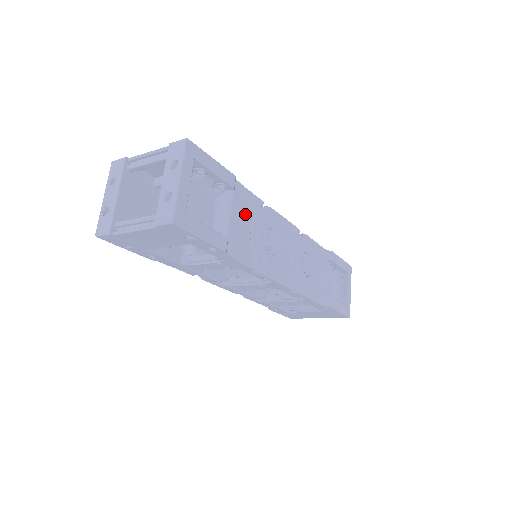
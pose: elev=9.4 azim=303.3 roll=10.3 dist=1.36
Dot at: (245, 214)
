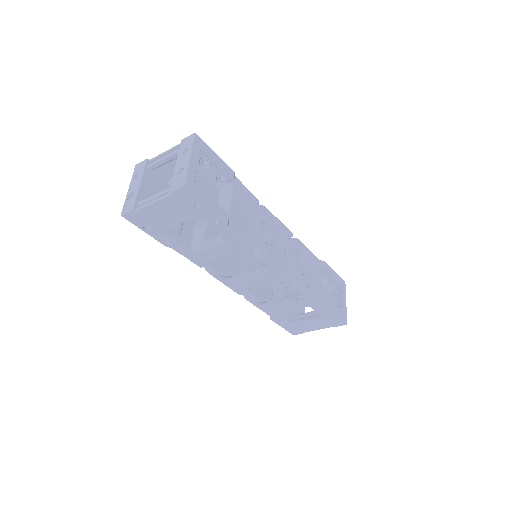
Dot at: (243, 204)
